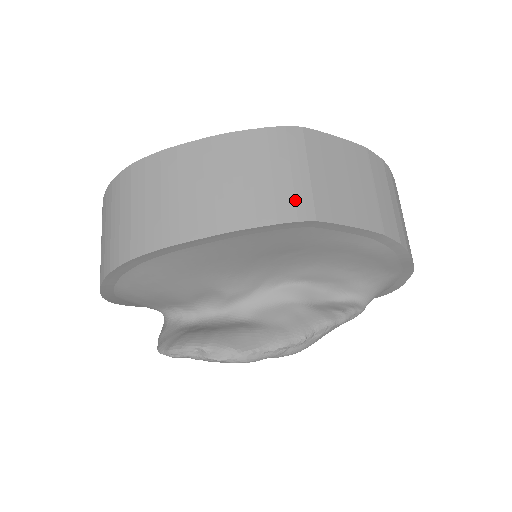
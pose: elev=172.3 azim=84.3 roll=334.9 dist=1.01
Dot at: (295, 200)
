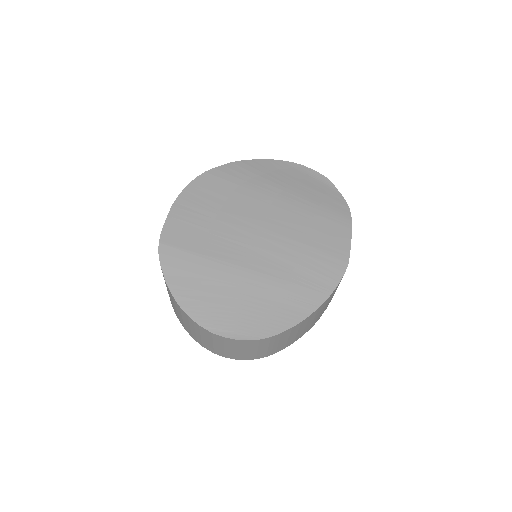
Dot at: occluded
